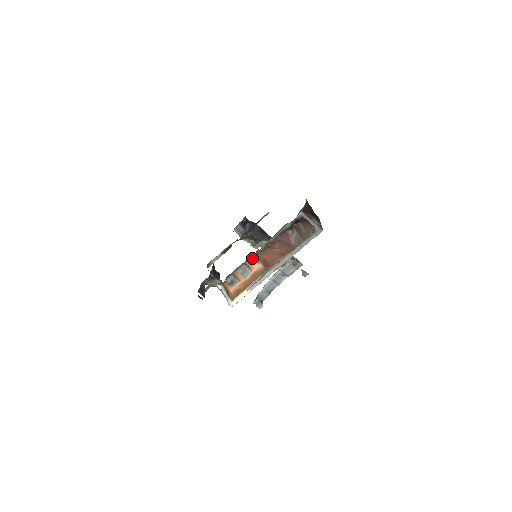
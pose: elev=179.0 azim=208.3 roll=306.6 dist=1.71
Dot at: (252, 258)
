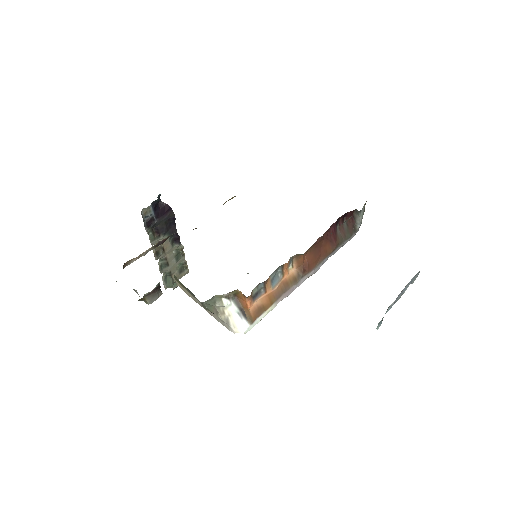
Dot at: (292, 258)
